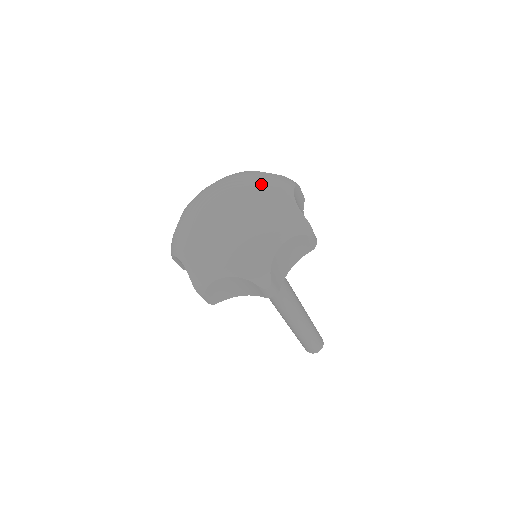
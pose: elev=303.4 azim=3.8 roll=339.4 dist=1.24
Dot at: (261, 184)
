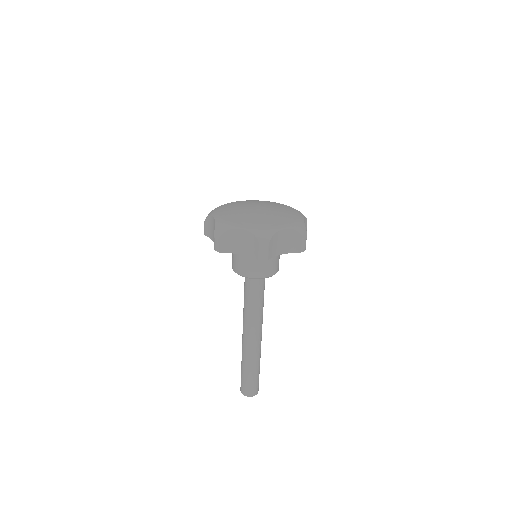
Dot at: (262, 201)
